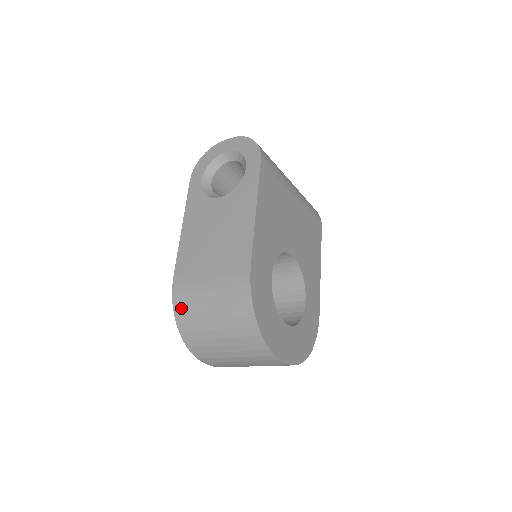
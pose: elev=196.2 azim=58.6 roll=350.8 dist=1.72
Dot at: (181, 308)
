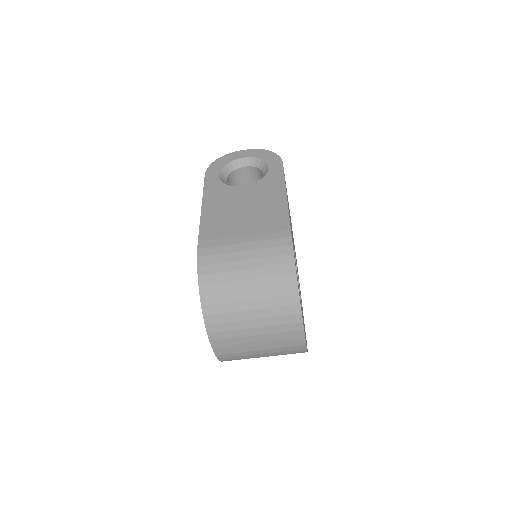
Dot at: (208, 269)
